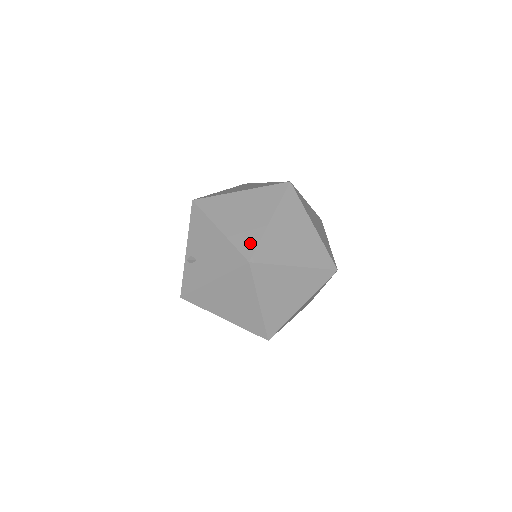
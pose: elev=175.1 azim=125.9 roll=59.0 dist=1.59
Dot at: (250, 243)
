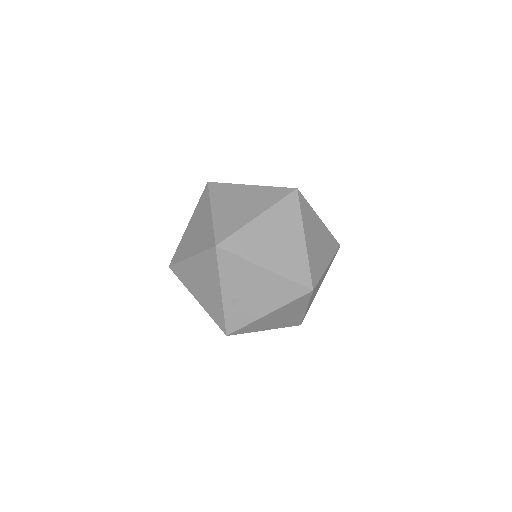
Dot at: (303, 271)
